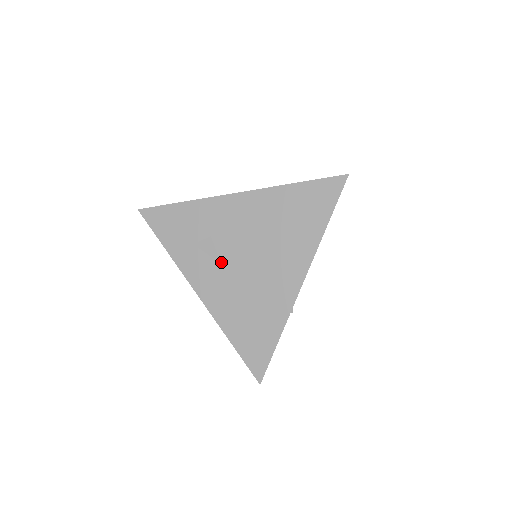
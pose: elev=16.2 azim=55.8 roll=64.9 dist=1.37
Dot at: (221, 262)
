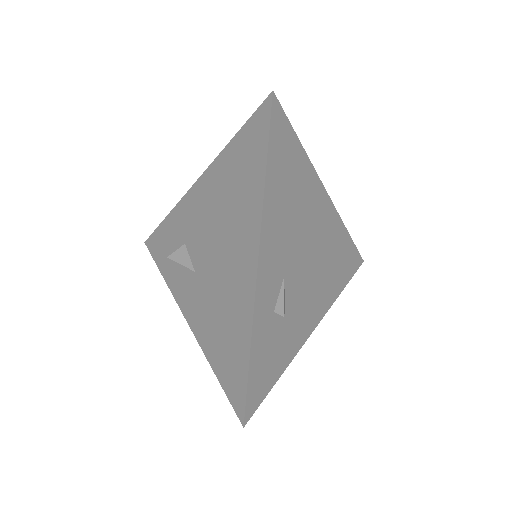
Dot at: (194, 270)
